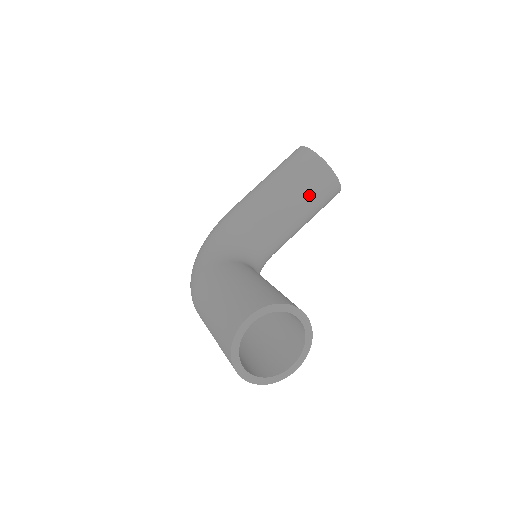
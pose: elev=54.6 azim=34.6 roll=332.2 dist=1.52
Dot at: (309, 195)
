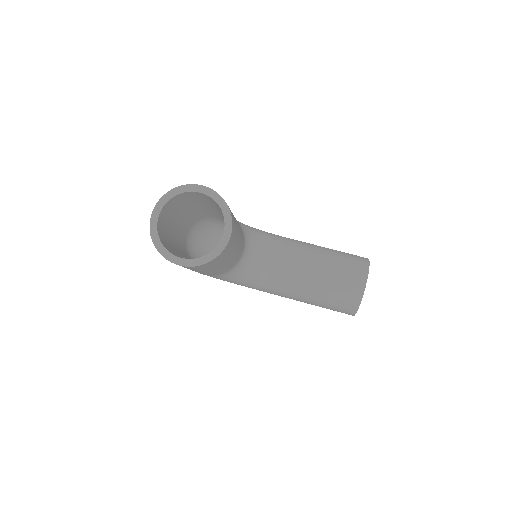
Dot at: (333, 274)
